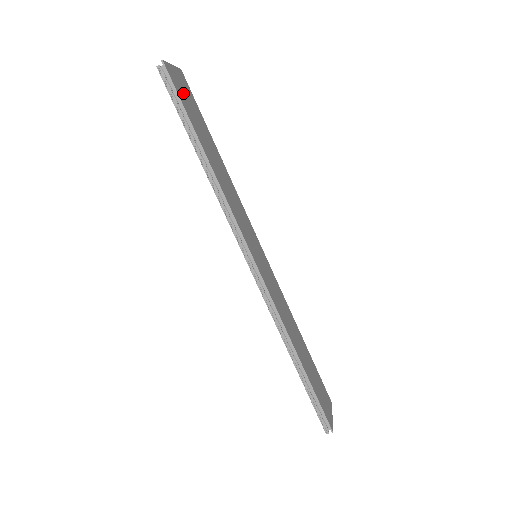
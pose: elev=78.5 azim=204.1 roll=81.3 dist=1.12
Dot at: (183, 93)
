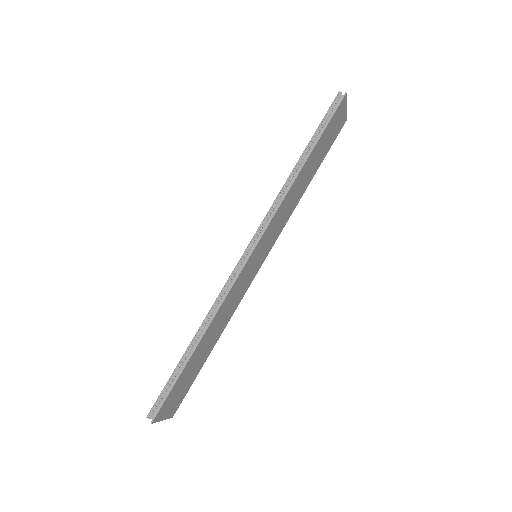
Dot at: (334, 124)
